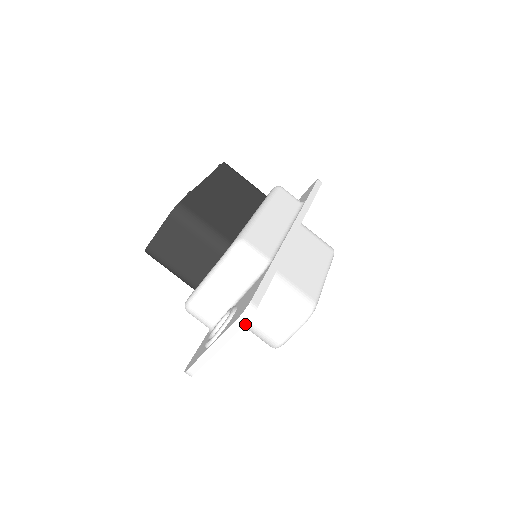
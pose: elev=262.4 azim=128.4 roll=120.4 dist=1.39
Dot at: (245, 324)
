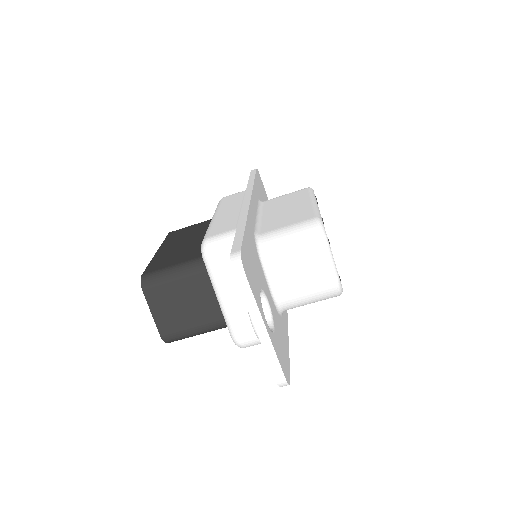
Dot at: (293, 301)
